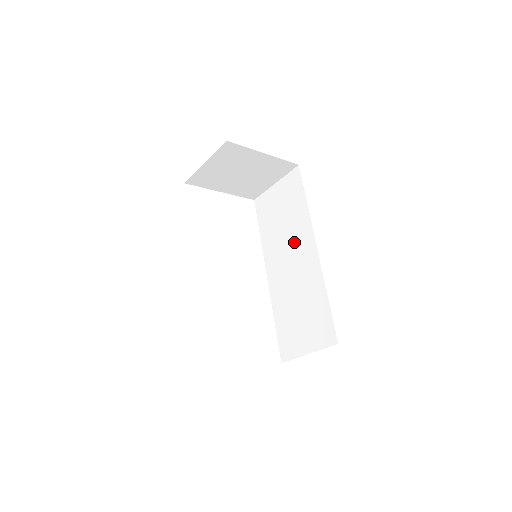
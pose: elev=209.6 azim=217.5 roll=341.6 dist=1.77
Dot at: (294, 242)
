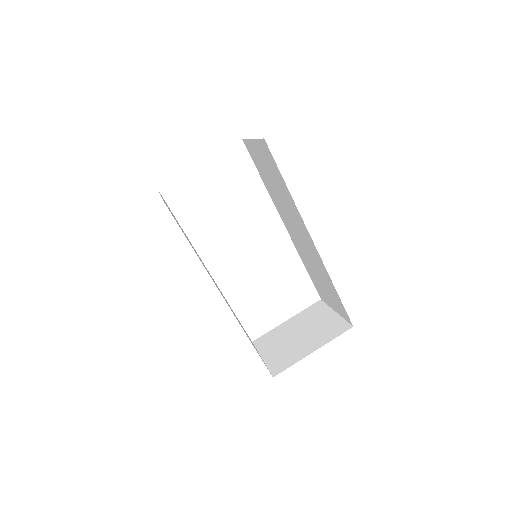
Dot at: (293, 218)
